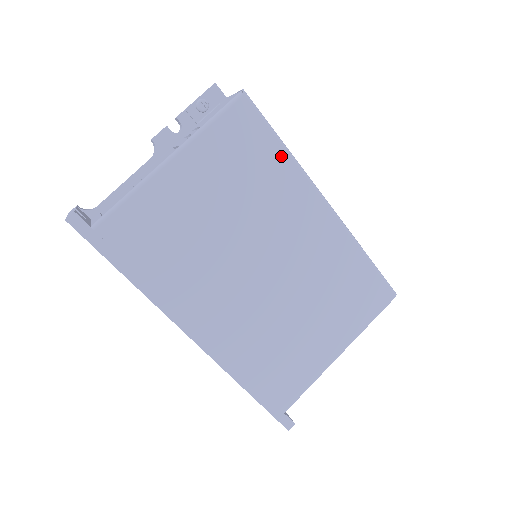
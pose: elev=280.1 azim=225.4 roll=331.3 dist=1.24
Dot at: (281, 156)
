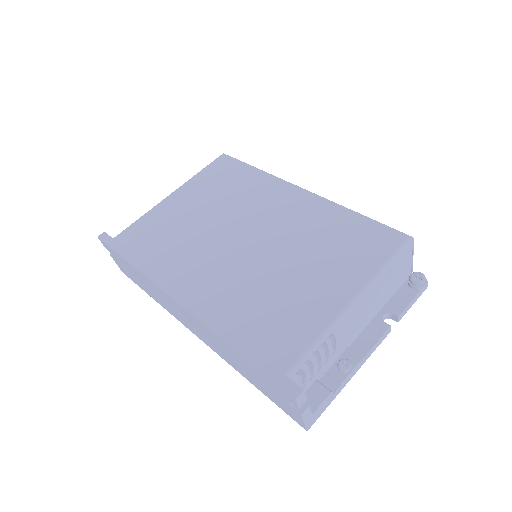
Dot at: (253, 173)
